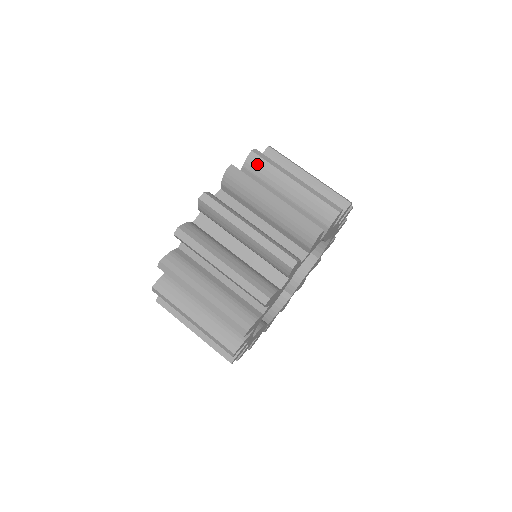
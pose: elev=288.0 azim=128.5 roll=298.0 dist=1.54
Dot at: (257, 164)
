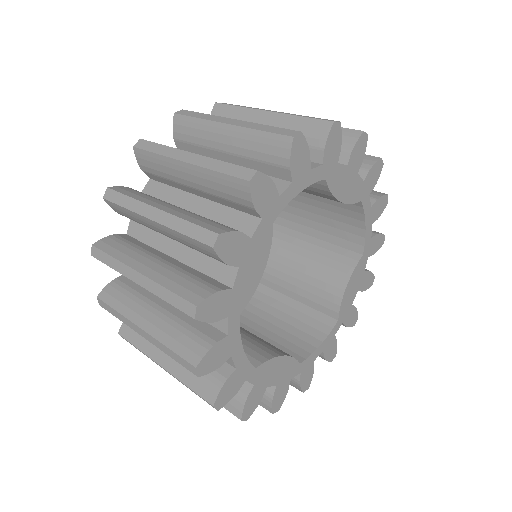
Dot at: occluded
